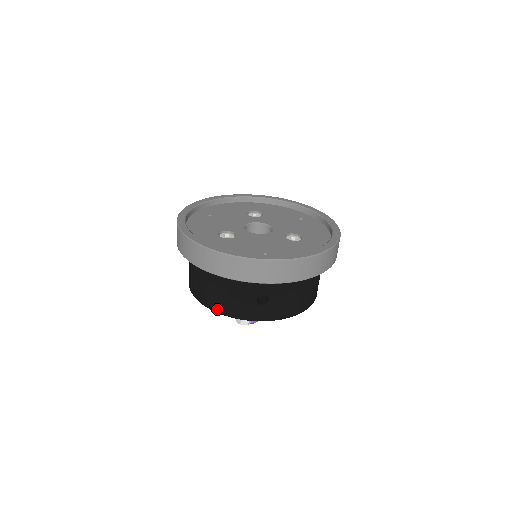
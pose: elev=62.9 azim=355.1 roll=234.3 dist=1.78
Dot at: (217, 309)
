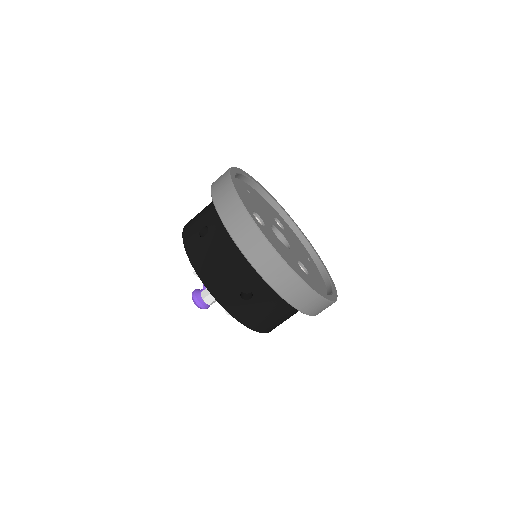
Dot at: (200, 269)
